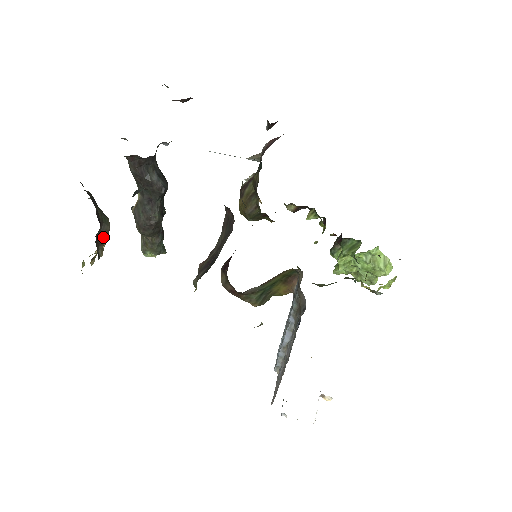
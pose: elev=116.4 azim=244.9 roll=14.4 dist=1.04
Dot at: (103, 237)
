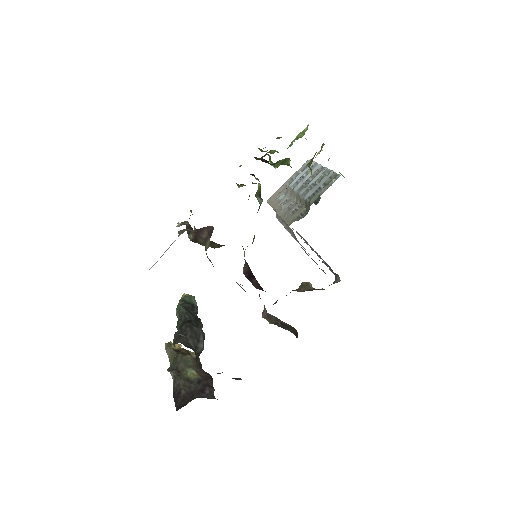
Dot at: (193, 359)
